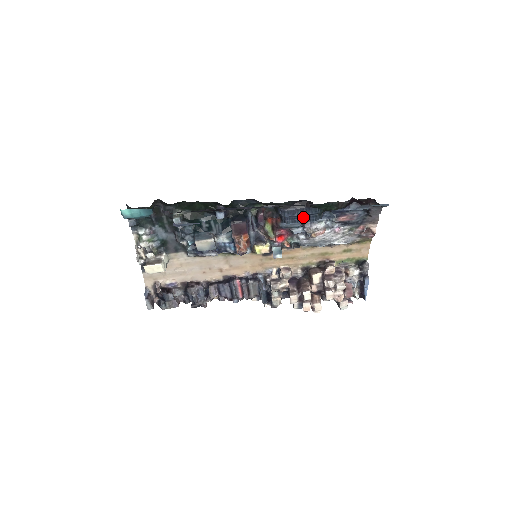
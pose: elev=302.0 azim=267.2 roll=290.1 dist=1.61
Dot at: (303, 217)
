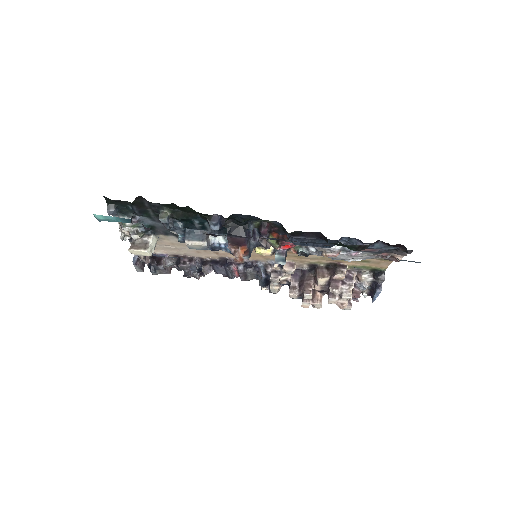
Dot at: (315, 243)
